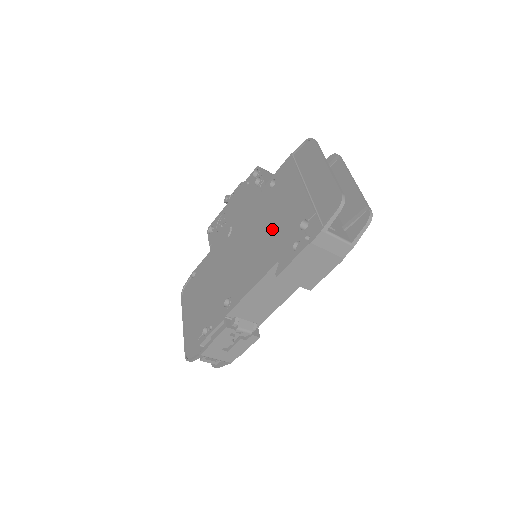
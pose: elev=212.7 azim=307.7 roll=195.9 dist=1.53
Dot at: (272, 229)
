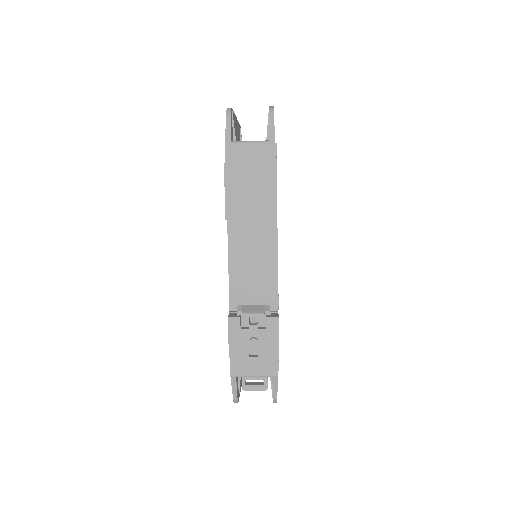
Dot at: occluded
